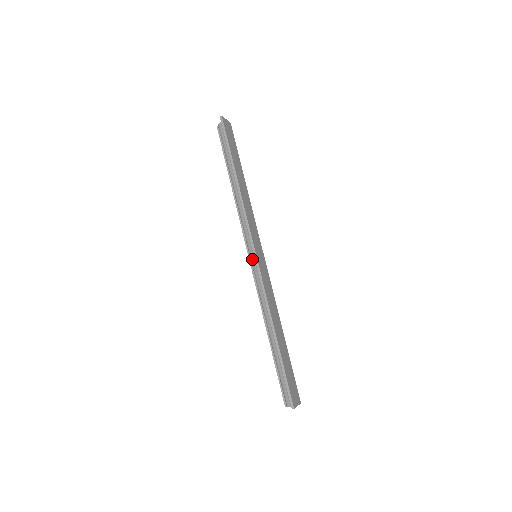
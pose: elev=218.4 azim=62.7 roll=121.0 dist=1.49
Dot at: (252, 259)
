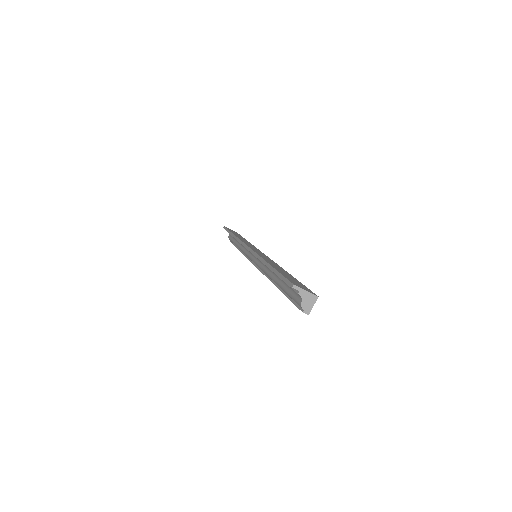
Dot at: (253, 260)
